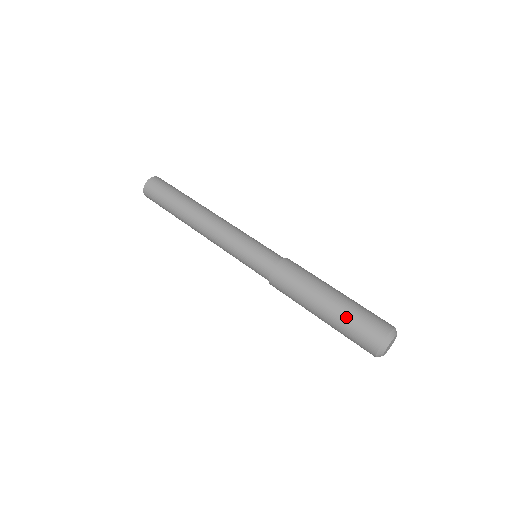
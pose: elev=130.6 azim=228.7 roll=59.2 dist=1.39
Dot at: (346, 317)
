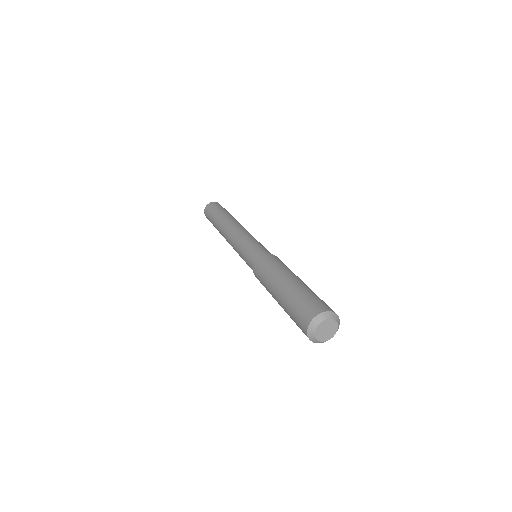
Dot at: (288, 304)
